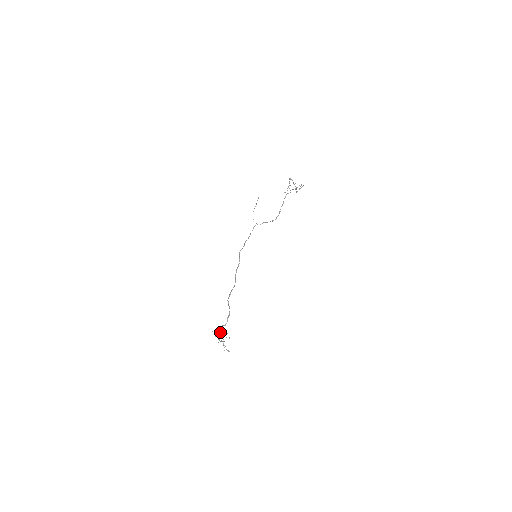
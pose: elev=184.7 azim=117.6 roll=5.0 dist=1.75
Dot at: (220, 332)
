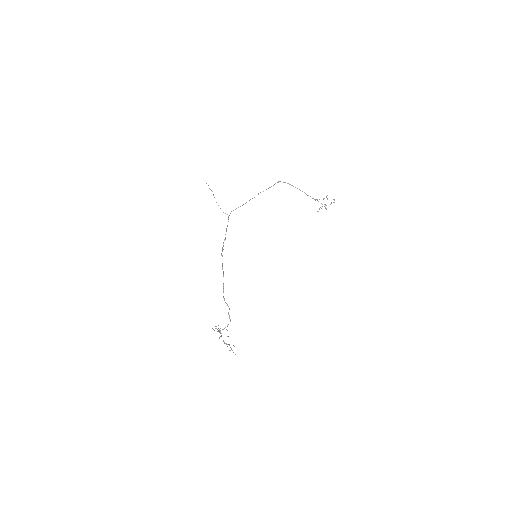
Dot at: occluded
